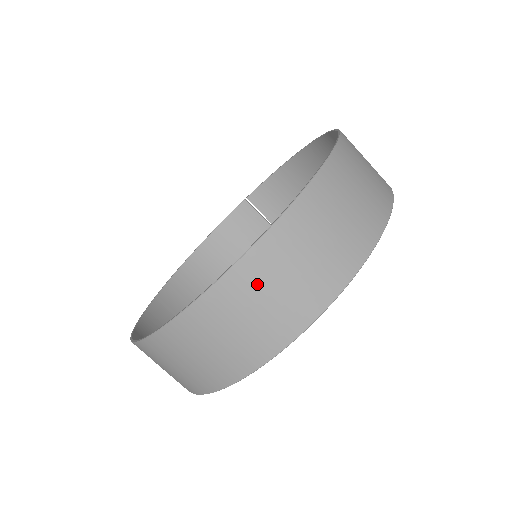
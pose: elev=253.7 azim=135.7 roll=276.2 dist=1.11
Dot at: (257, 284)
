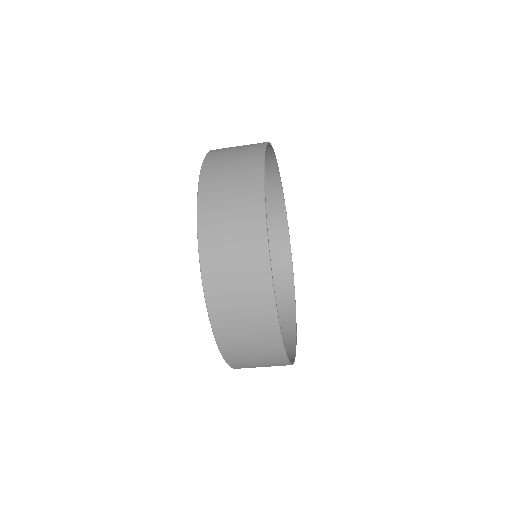
Dot at: occluded
